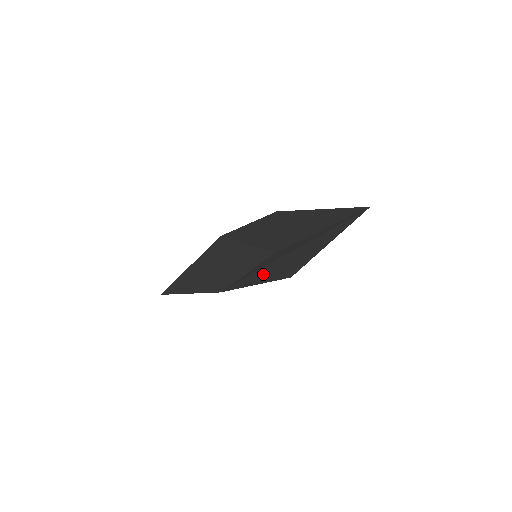
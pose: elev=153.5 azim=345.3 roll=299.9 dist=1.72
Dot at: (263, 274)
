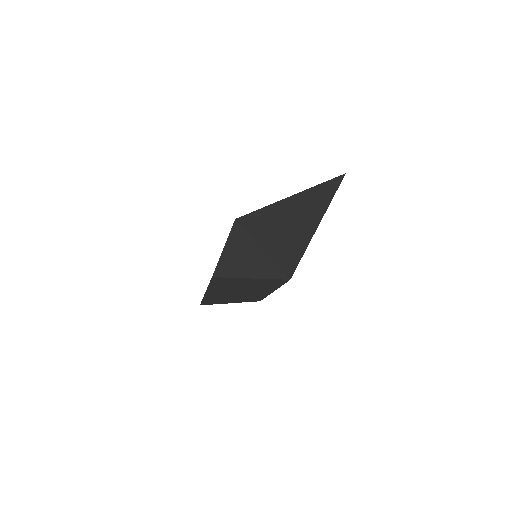
Dot at: occluded
